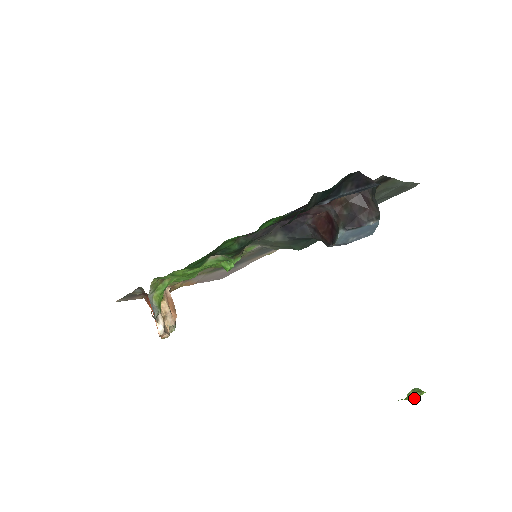
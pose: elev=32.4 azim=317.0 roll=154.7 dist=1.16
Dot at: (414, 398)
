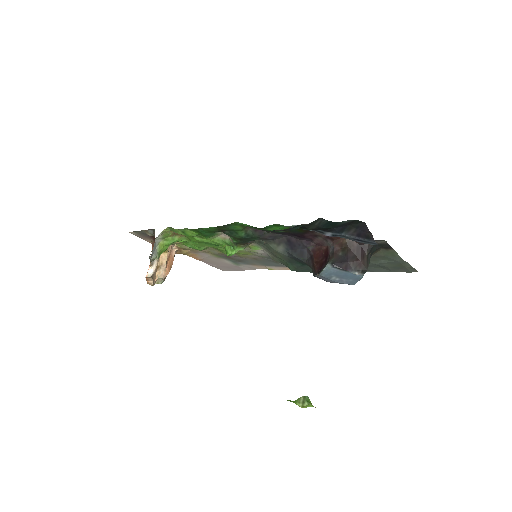
Dot at: (302, 405)
